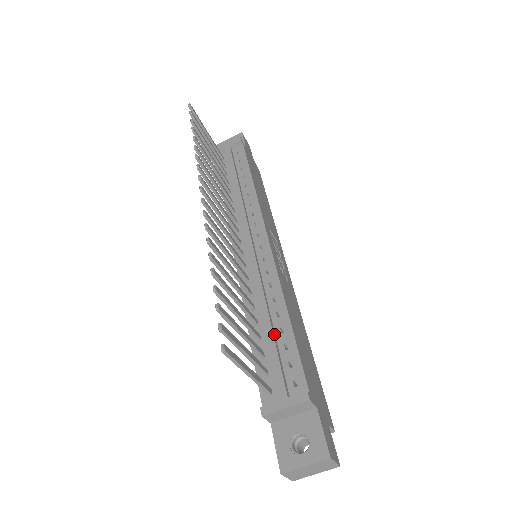
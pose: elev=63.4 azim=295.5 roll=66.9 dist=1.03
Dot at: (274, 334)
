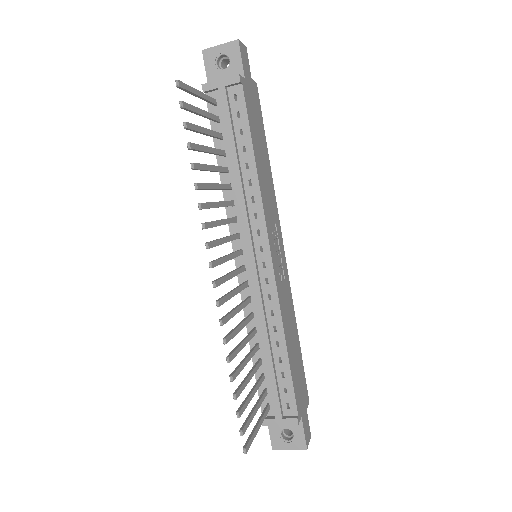
Dot at: (274, 364)
